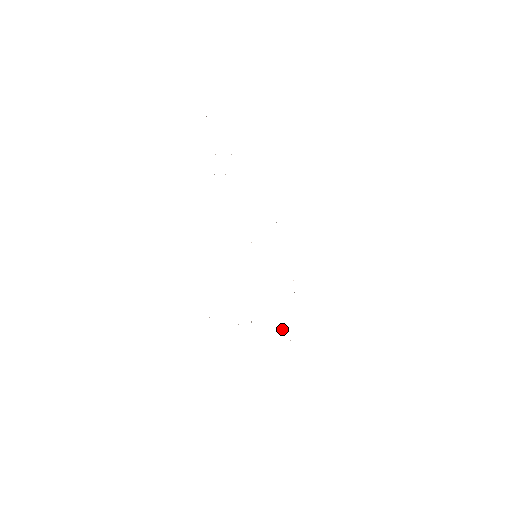
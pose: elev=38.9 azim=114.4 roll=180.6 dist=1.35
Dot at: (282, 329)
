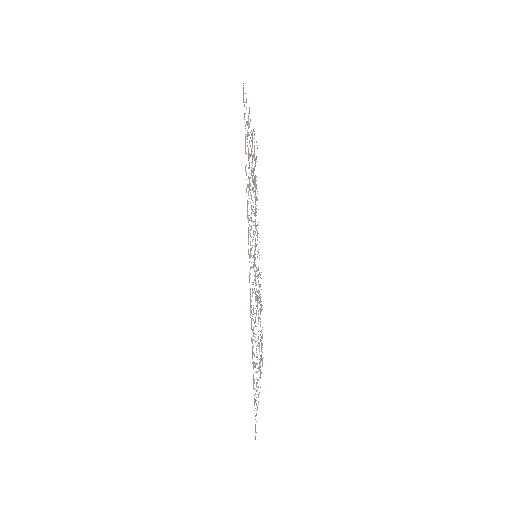
Dot at: occluded
